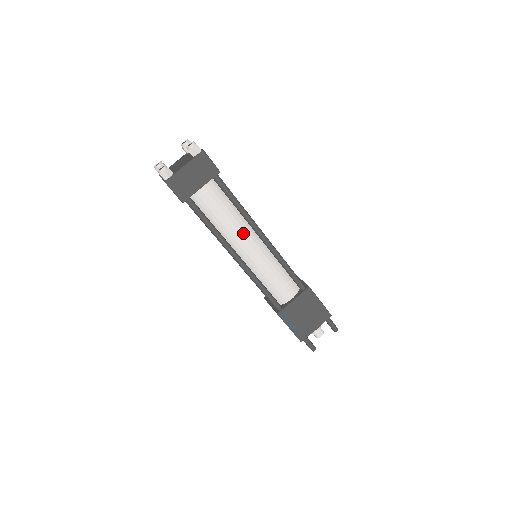
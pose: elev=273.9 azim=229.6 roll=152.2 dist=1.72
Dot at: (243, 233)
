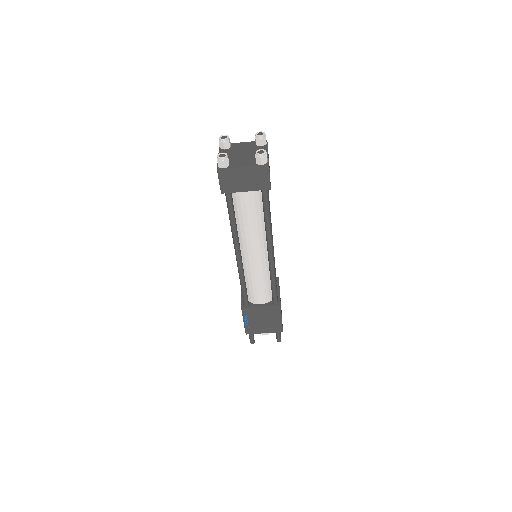
Dot at: (256, 241)
